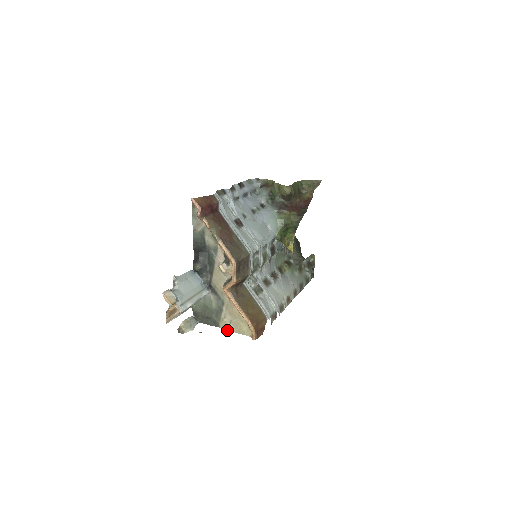
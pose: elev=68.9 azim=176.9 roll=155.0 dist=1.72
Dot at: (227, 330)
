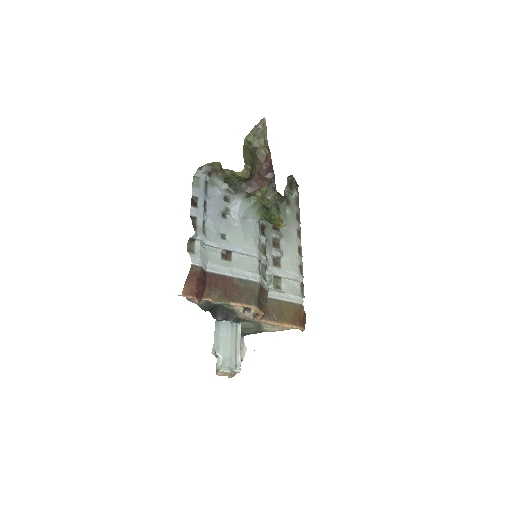
Dot at: occluded
